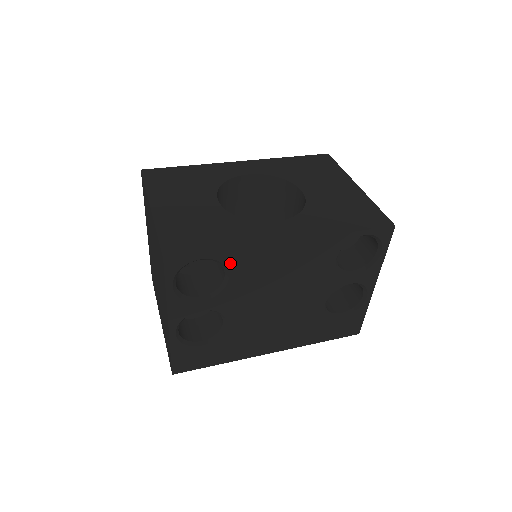
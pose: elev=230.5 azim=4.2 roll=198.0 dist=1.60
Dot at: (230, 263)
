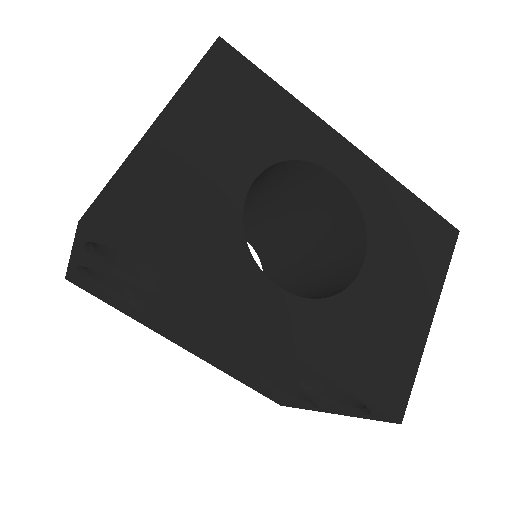
Dot at: (169, 287)
